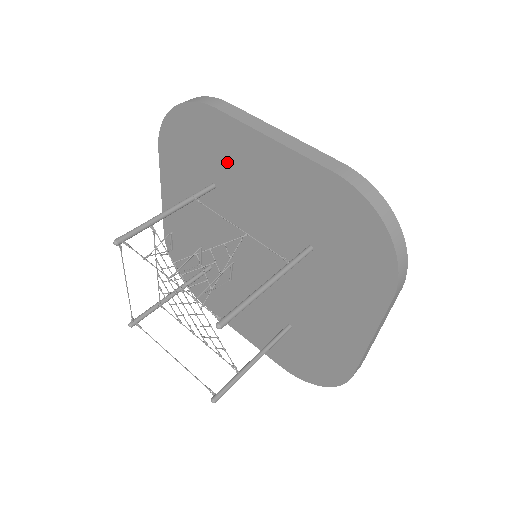
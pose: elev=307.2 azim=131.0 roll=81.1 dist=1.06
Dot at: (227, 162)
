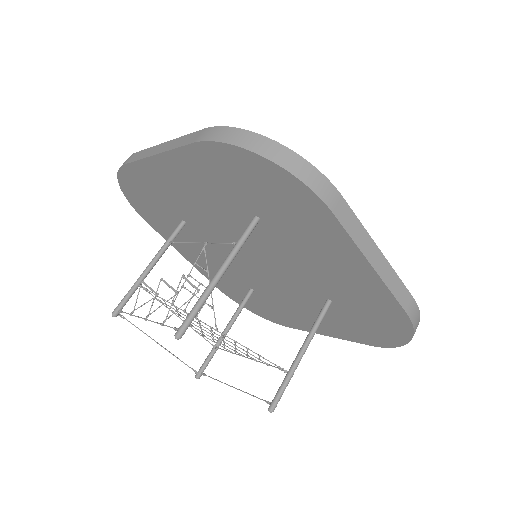
Dot at: (167, 197)
